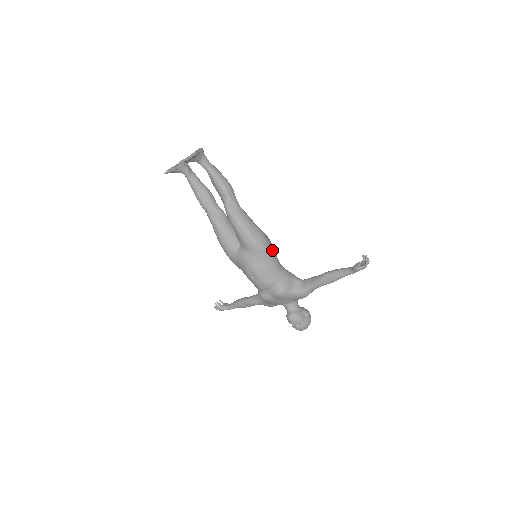
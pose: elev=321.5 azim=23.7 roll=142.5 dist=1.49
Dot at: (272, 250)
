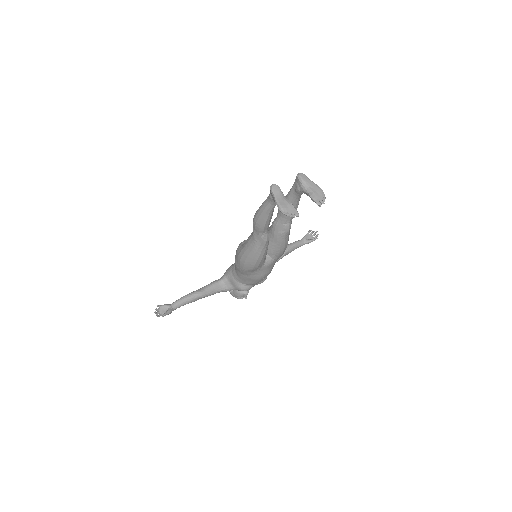
Dot at: occluded
